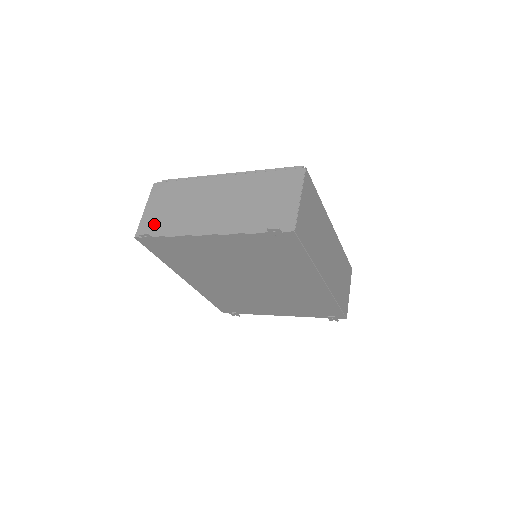
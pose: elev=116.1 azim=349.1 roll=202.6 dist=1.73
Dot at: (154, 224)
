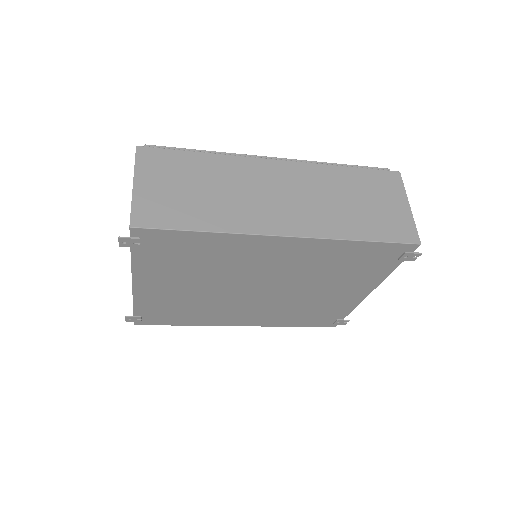
Dot at: occluded
